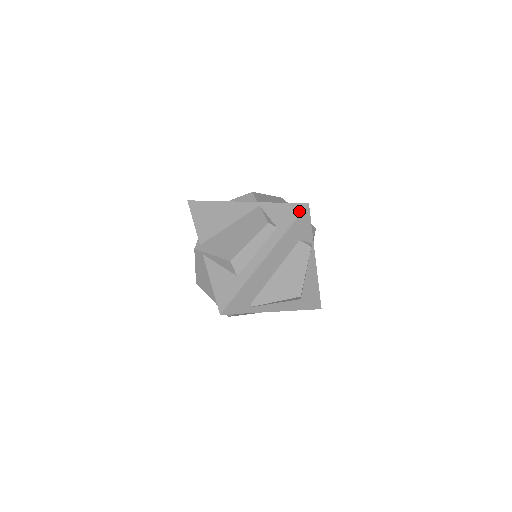
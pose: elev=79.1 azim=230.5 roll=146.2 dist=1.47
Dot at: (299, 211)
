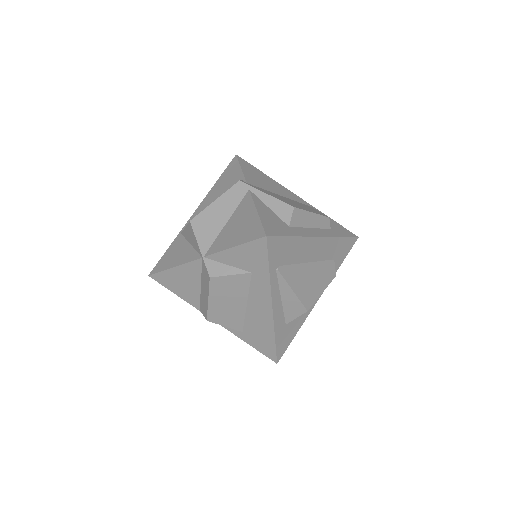
Dot at: (351, 235)
